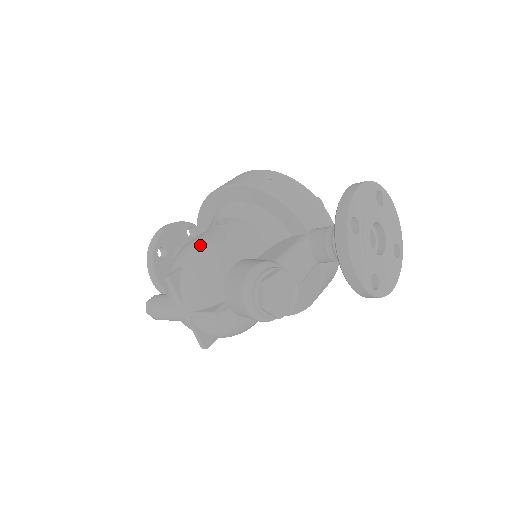
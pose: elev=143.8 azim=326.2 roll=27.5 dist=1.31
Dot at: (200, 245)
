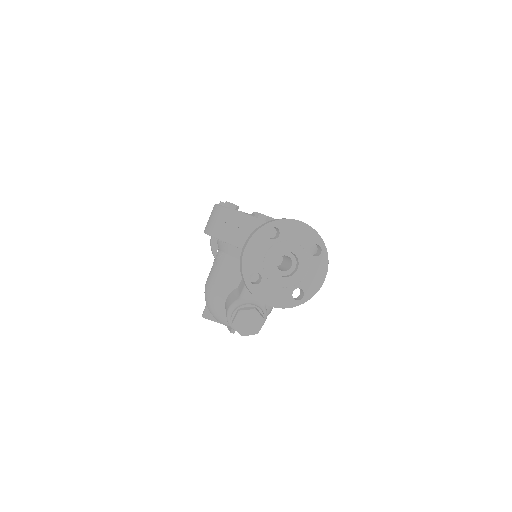
Dot at: (207, 290)
